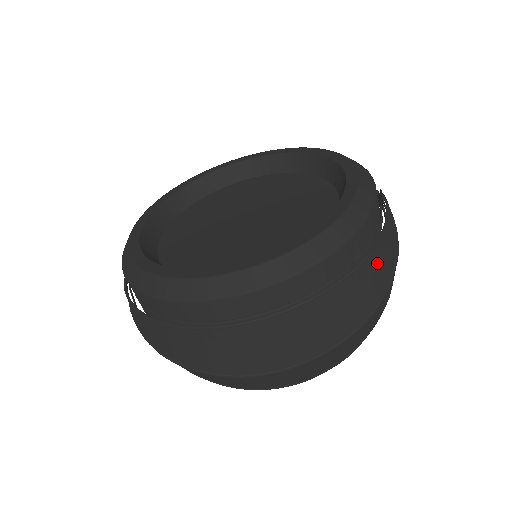
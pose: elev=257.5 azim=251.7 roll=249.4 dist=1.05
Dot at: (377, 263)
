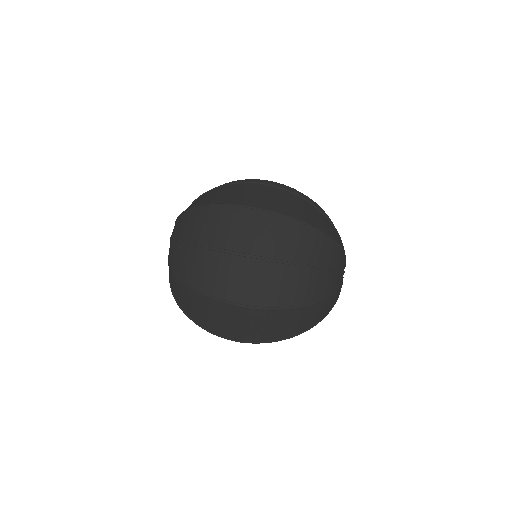
Dot at: (328, 224)
